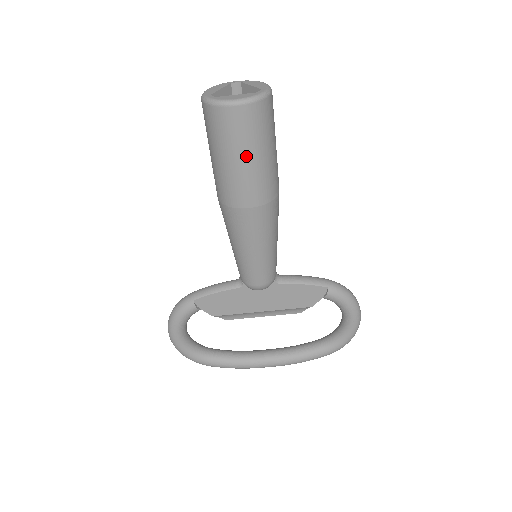
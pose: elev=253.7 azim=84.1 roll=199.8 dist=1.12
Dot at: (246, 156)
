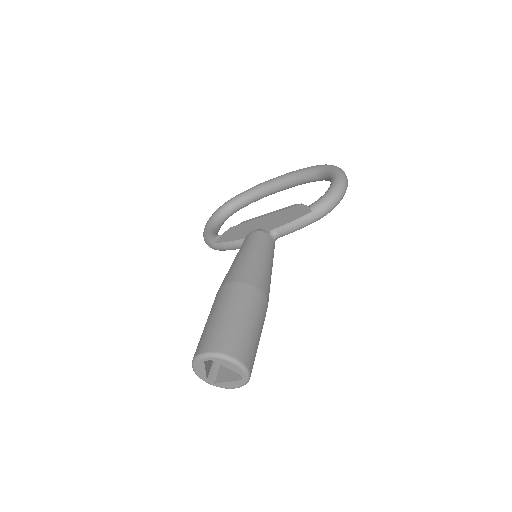
Dot at: occluded
